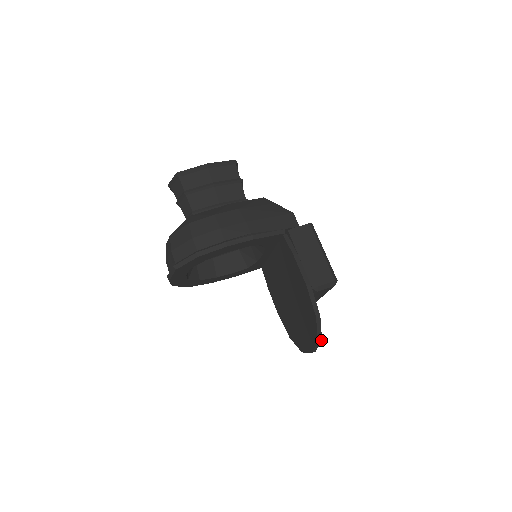
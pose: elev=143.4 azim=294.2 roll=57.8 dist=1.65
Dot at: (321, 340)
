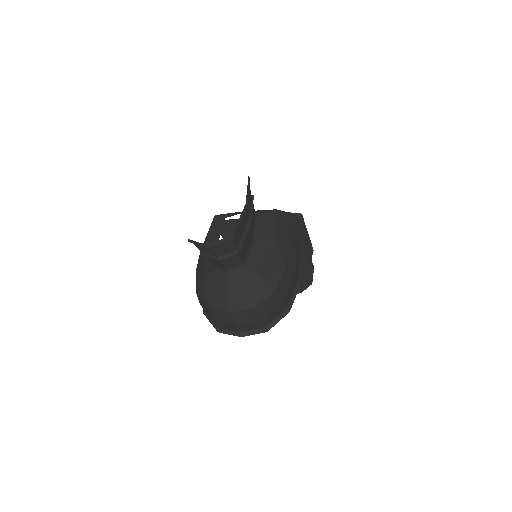
Dot at: occluded
